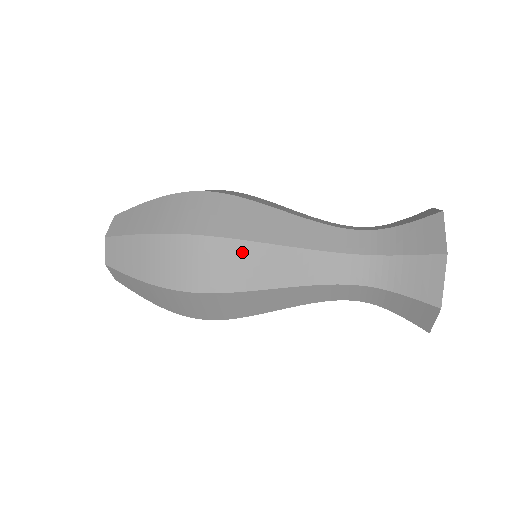
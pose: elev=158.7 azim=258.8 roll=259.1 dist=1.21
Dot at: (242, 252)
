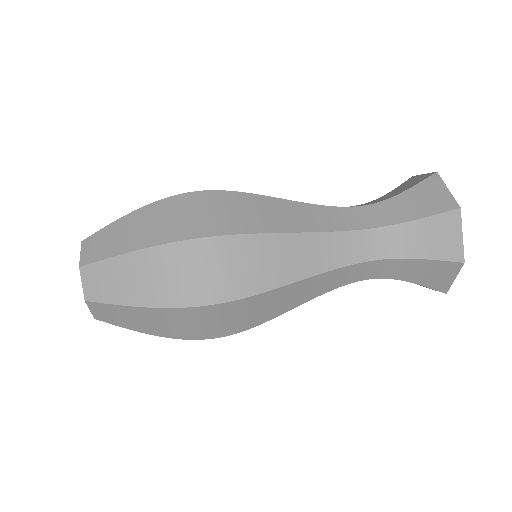
Dot at: (265, 300)
